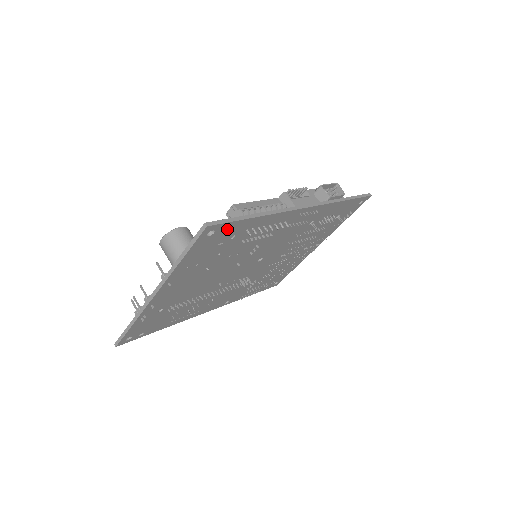
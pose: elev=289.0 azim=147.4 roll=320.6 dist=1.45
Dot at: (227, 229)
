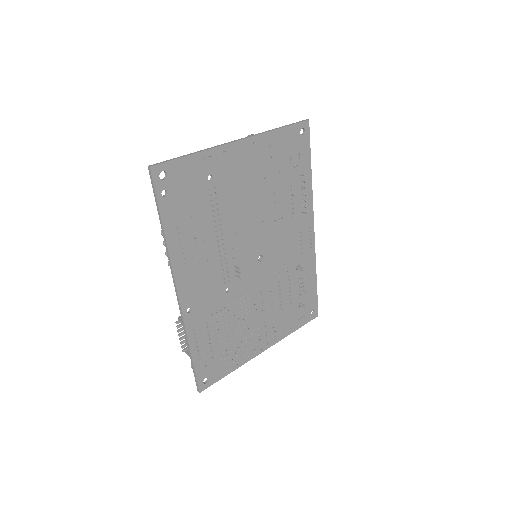
Dot at: (304, 148)
